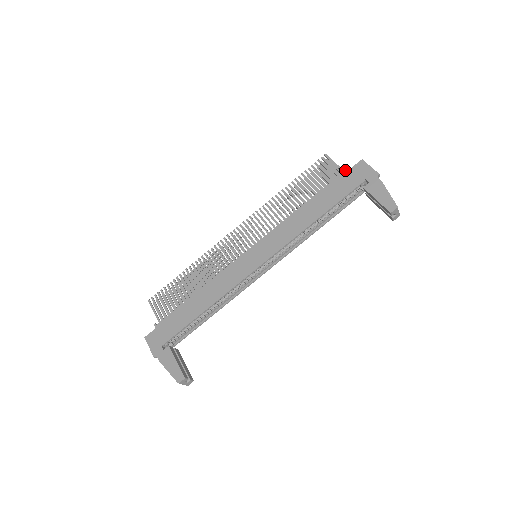
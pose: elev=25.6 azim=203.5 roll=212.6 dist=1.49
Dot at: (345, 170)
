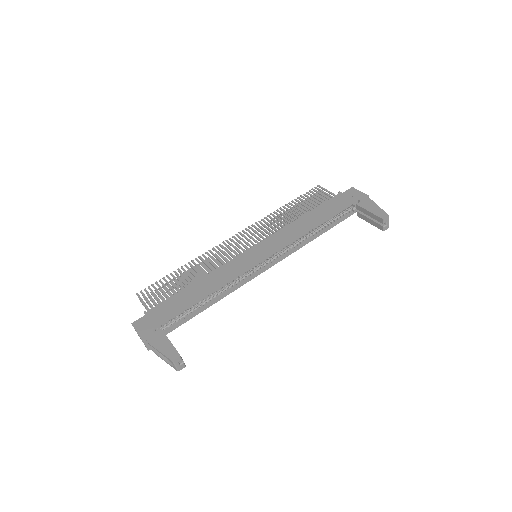
Dot at: (338, 193)
